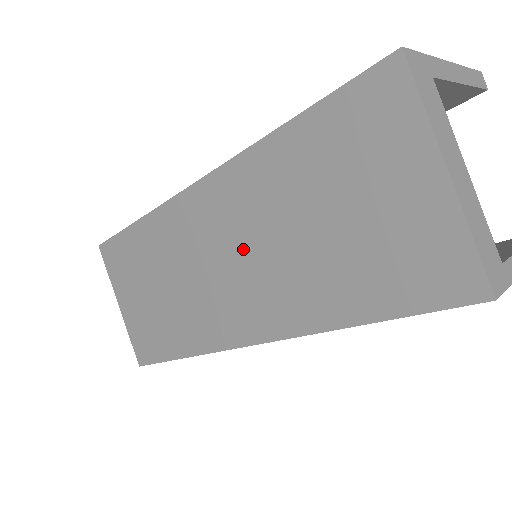
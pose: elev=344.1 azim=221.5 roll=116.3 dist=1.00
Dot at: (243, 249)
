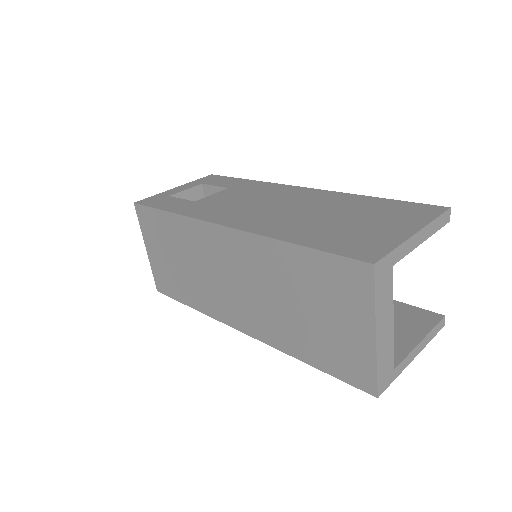
Dot at: (247, 284)
